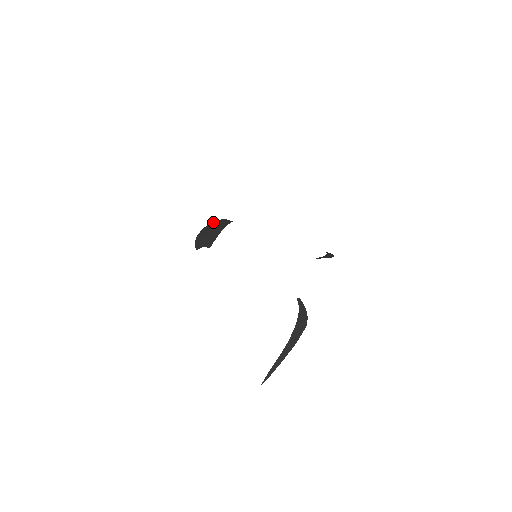
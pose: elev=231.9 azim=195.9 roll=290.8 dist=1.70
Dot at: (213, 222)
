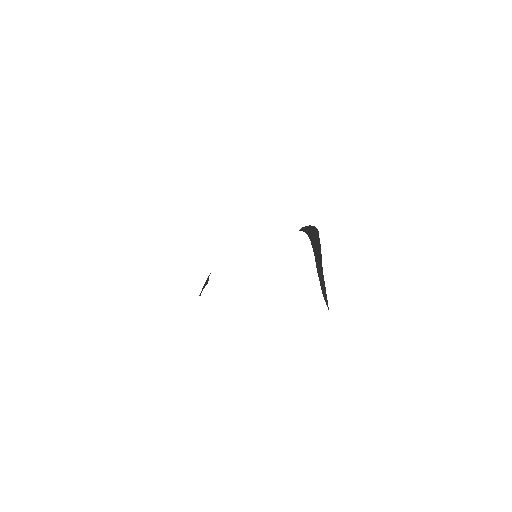
Dot at: occluded
